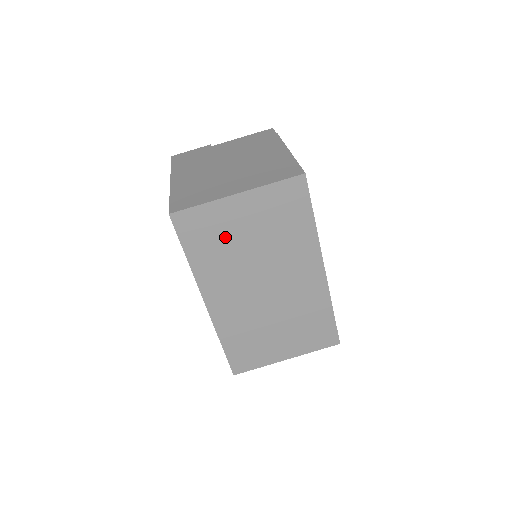
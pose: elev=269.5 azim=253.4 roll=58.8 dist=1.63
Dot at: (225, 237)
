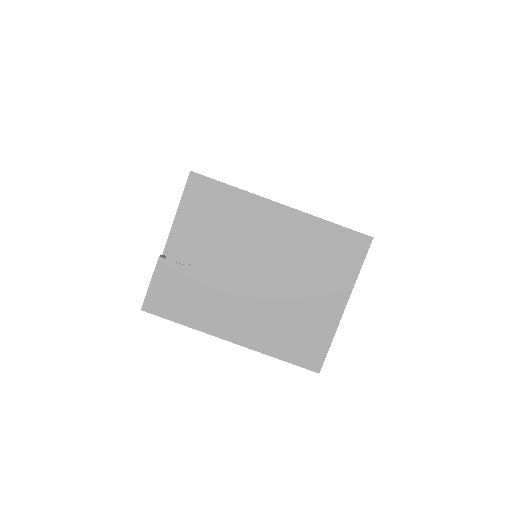
Dot at: occluded
